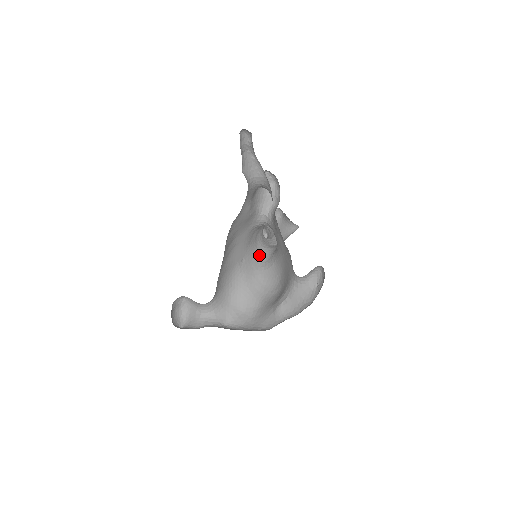
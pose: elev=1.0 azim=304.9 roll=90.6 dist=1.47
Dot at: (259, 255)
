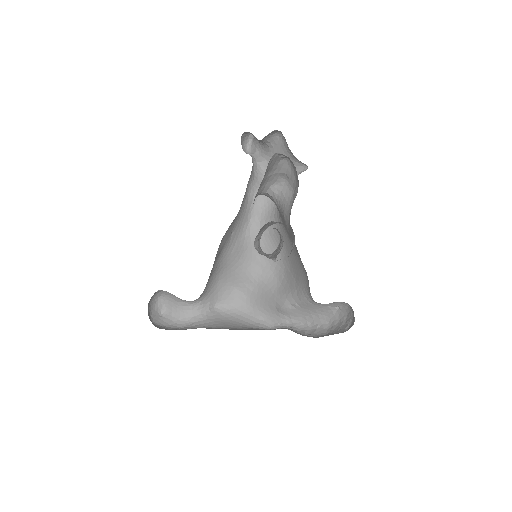
Dot at: (251, 209)
